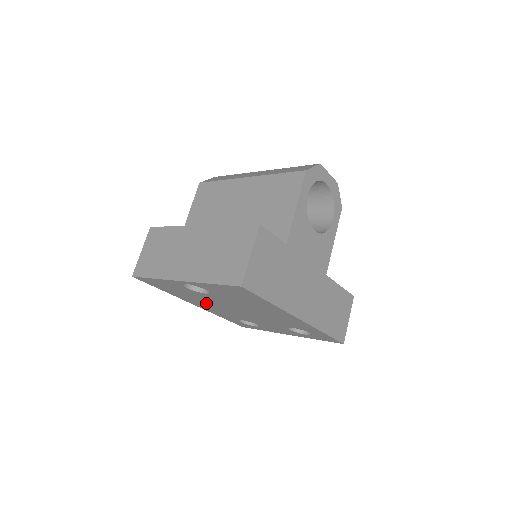
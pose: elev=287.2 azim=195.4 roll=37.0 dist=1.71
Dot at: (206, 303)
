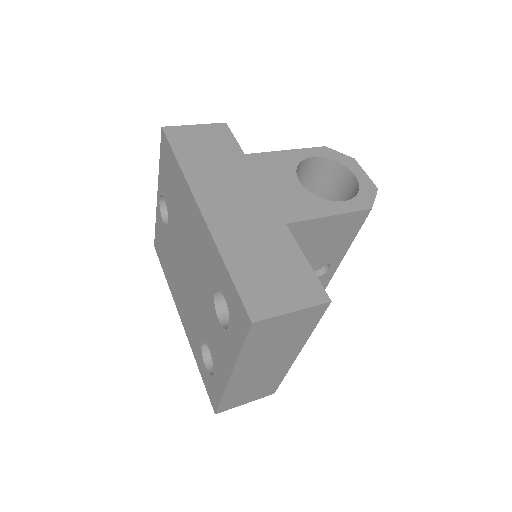
Dot at: (179, 284)
